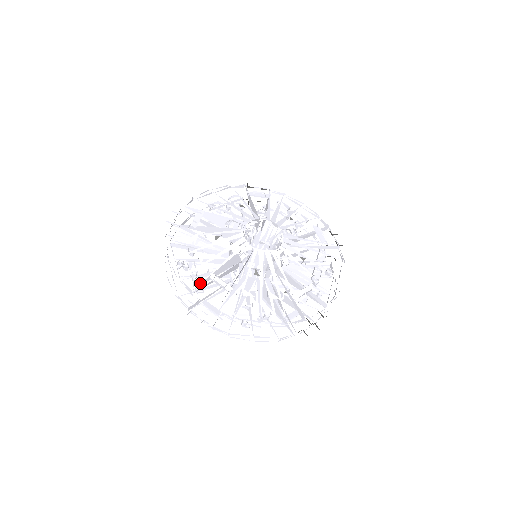
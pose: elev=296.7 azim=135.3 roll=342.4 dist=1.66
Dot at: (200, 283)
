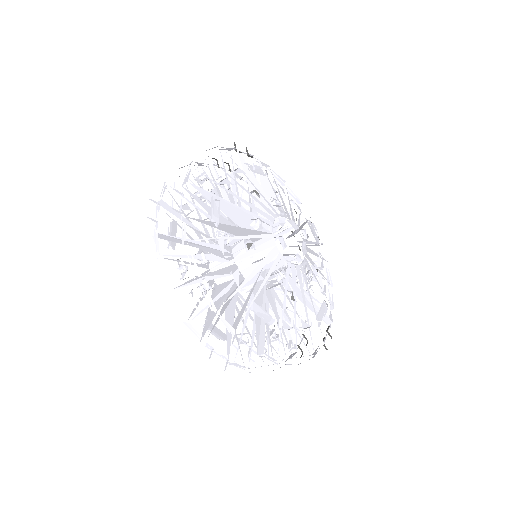
Dot at: occluded
